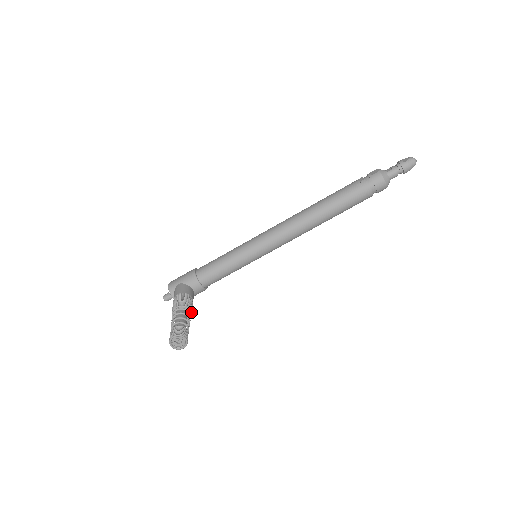
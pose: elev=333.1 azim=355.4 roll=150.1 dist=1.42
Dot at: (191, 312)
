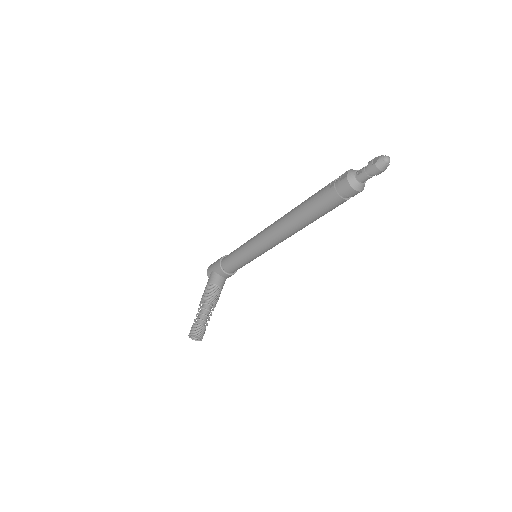
Dot at: (214, 303)
